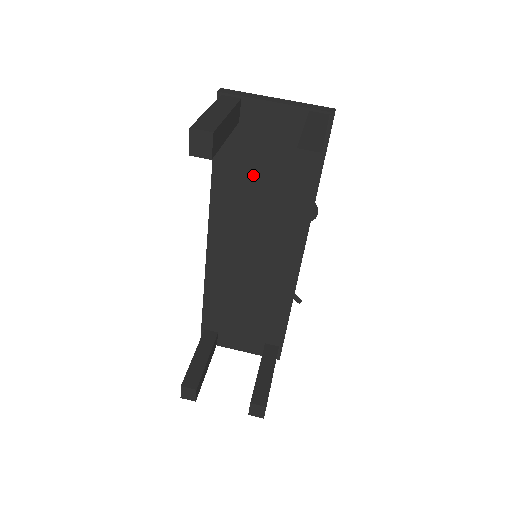
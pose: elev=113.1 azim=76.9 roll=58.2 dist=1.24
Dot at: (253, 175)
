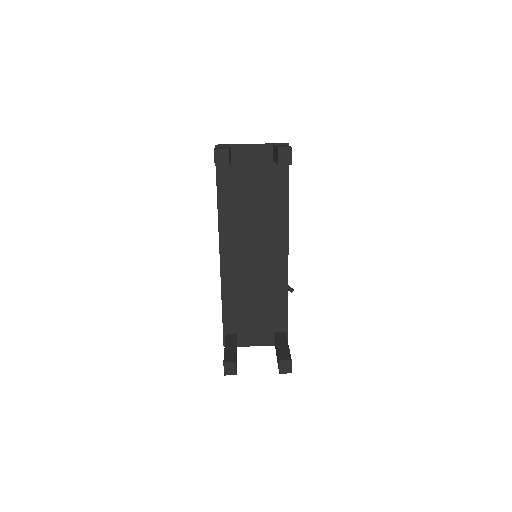
Dot at: (245, 195)
